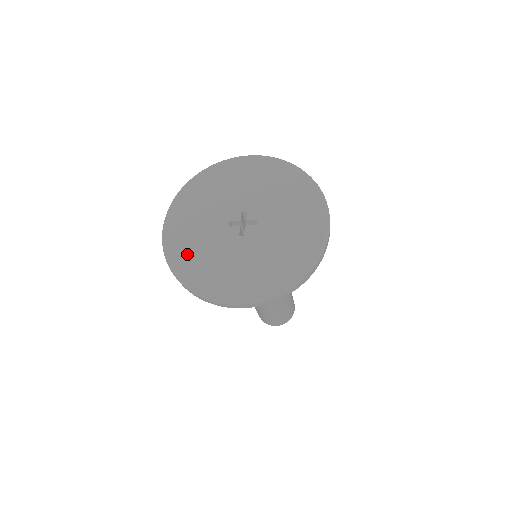
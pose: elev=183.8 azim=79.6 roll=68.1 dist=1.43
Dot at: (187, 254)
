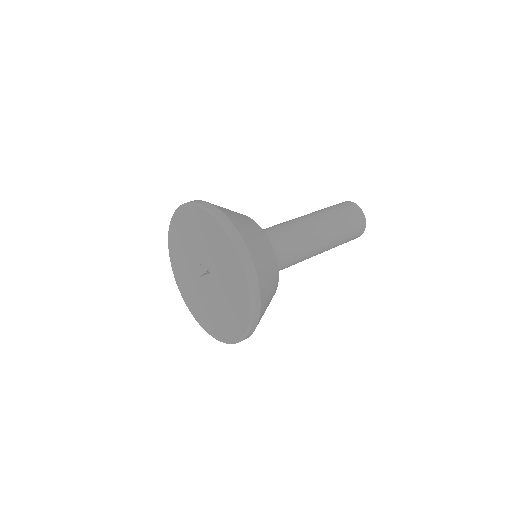
Dot at: (200, 313)
